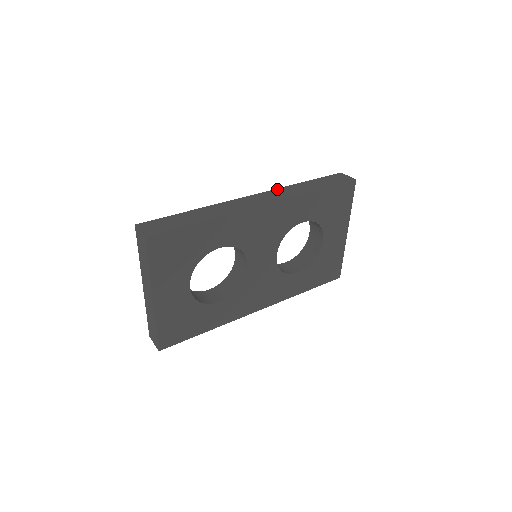
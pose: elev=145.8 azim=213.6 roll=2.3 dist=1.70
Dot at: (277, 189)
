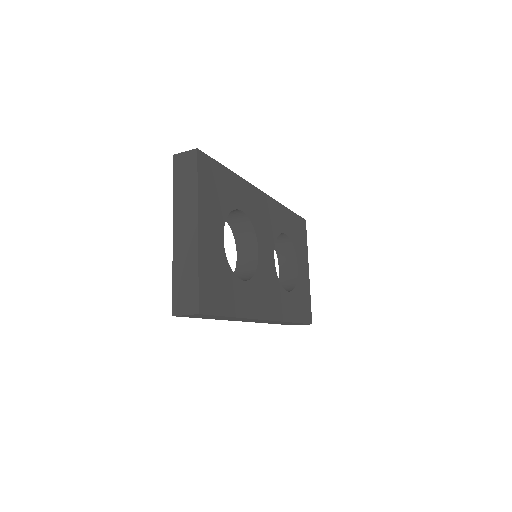
Dot at: occluded
